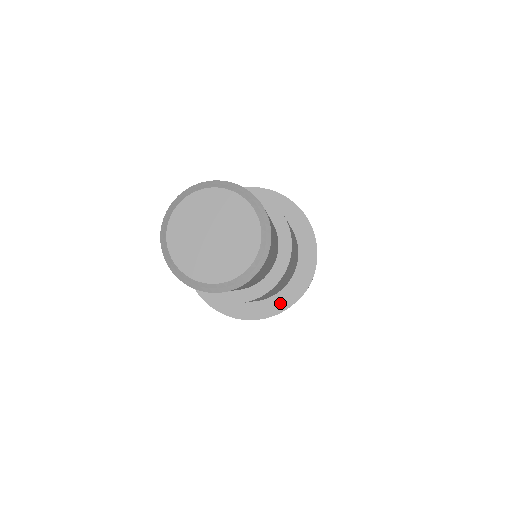
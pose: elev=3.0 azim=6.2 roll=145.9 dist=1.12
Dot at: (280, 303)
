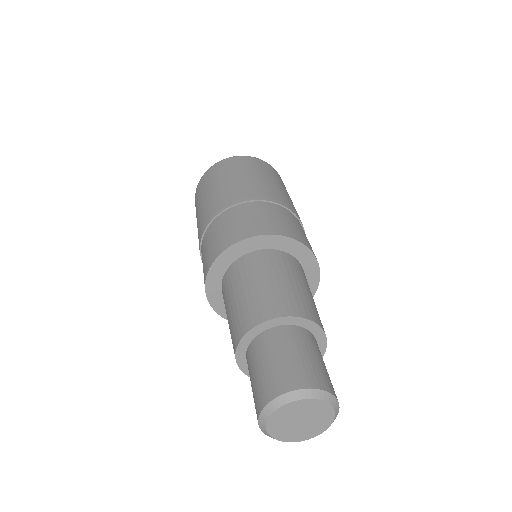
Dot at: occluded
